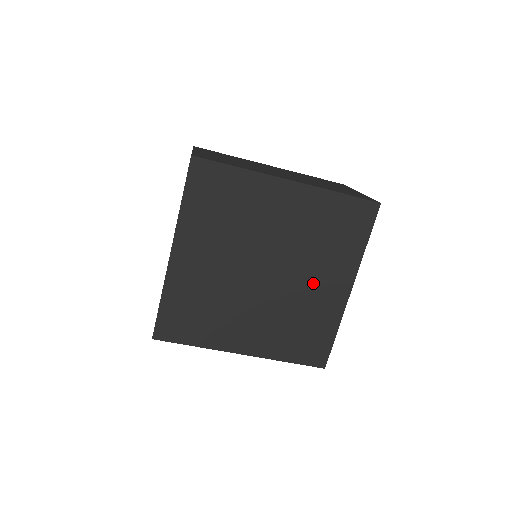
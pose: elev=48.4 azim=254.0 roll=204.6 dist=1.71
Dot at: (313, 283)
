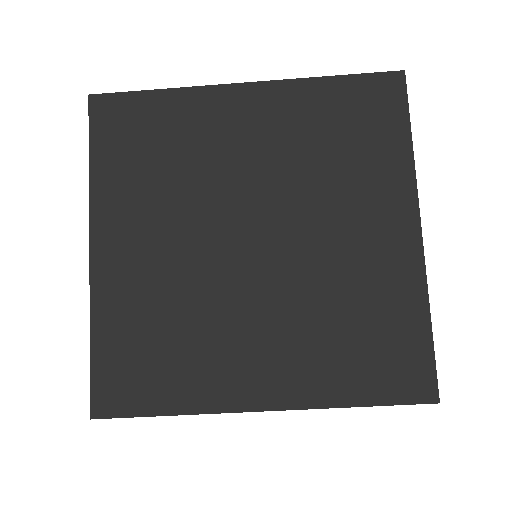
Dot at: (345, 235)
